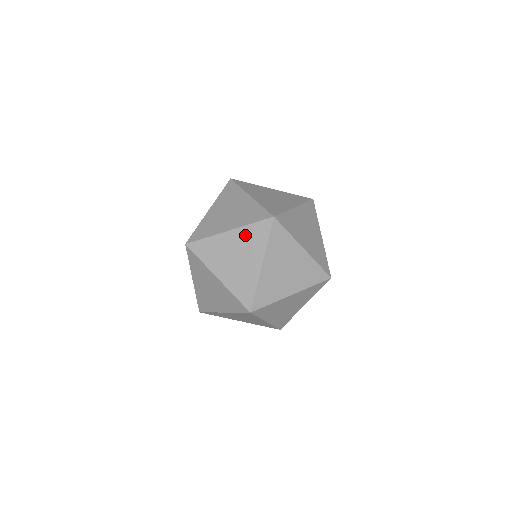
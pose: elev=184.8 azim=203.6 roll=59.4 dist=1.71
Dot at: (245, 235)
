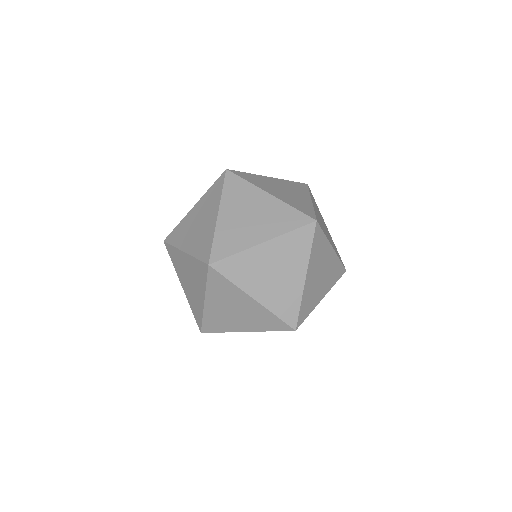
Dot at: (215, 294)
